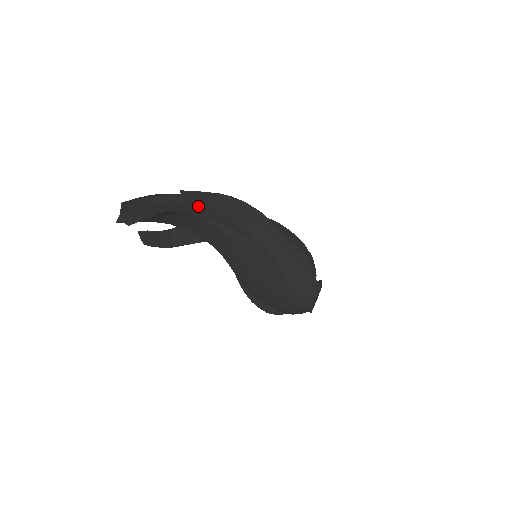
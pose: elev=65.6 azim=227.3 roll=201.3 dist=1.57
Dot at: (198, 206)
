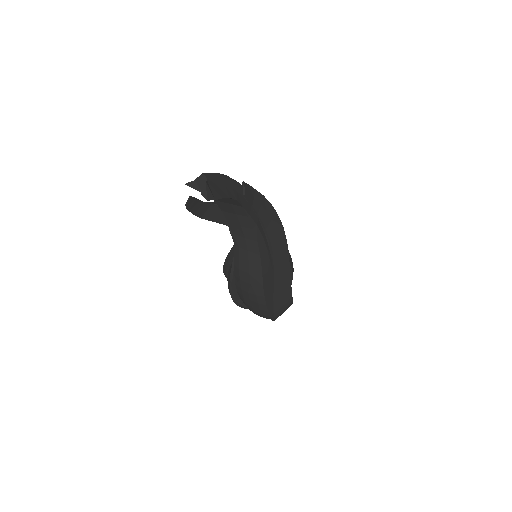
Dot at: (248, 201)
